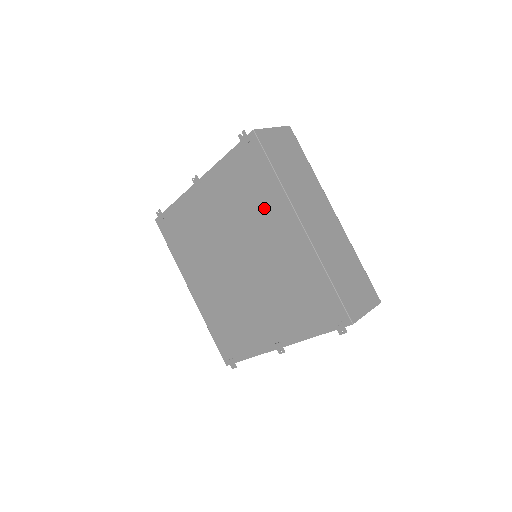
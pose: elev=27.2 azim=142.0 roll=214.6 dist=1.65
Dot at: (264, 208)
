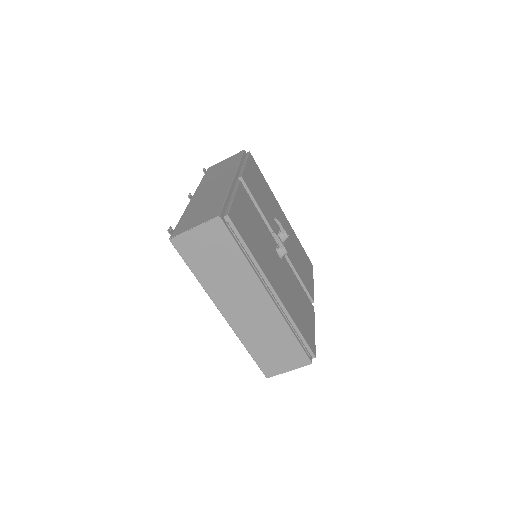
Dot at: occluded
